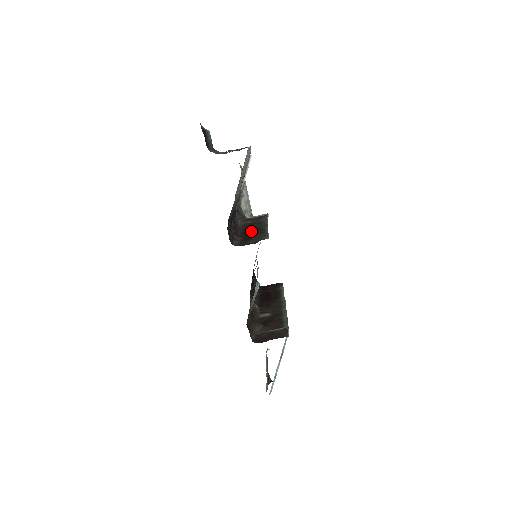
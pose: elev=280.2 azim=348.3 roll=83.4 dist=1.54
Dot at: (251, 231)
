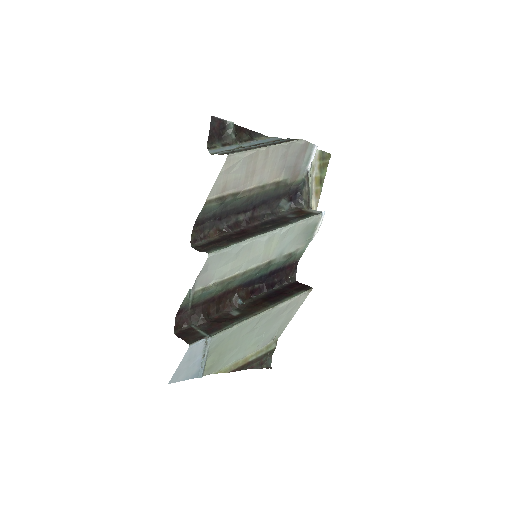
Dot at: (247, 232)
